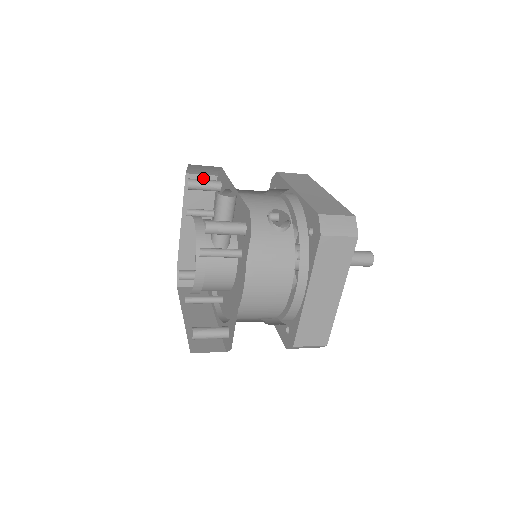
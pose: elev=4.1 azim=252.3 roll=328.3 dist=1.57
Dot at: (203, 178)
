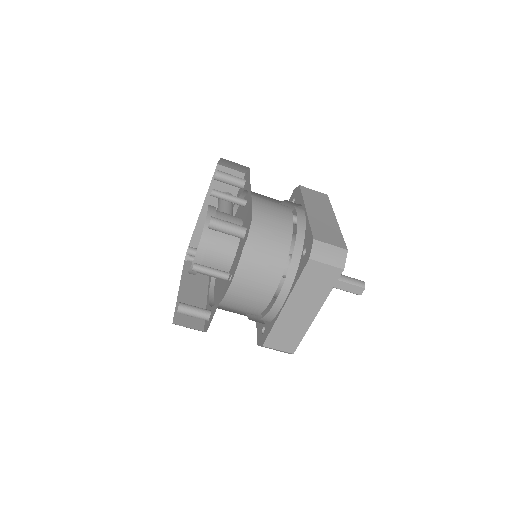
Dot at: occluded
